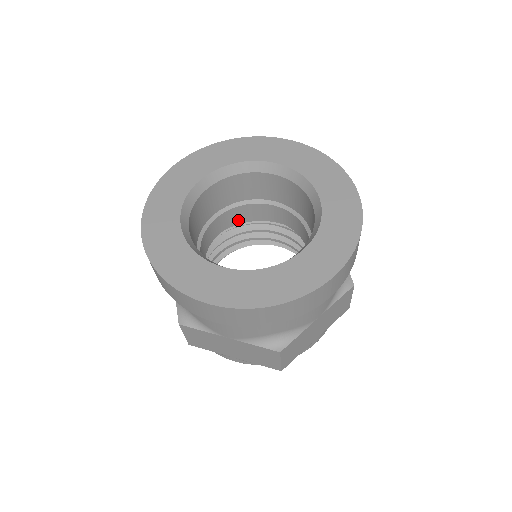
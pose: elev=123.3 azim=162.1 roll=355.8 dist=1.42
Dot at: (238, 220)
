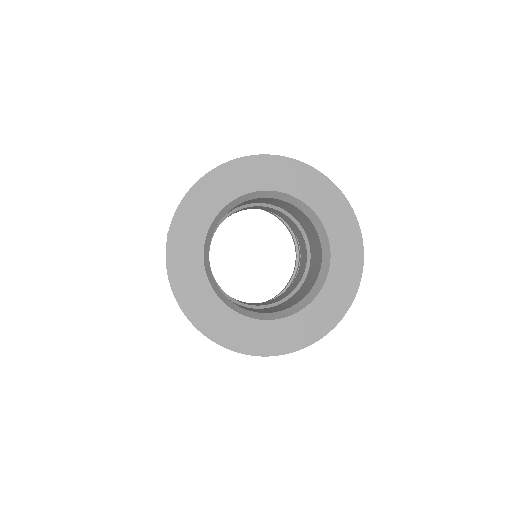
Dot at: (235, 212)
